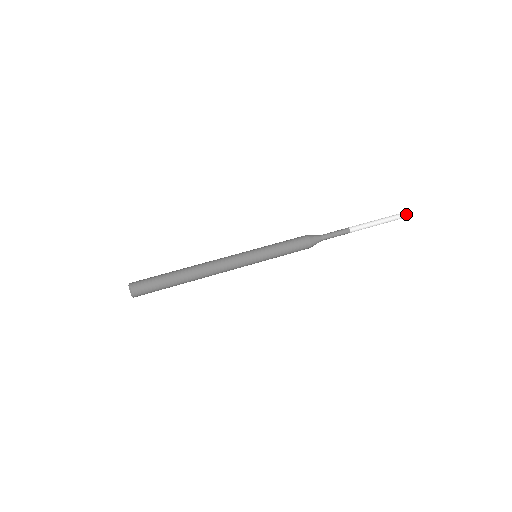
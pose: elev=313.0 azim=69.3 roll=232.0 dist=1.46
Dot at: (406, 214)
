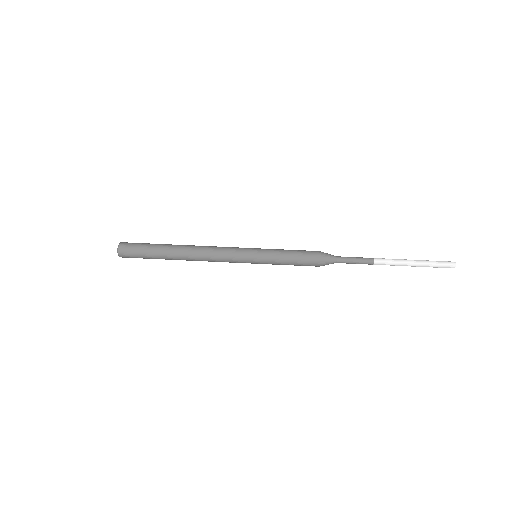
Dot at: (453, 265)
